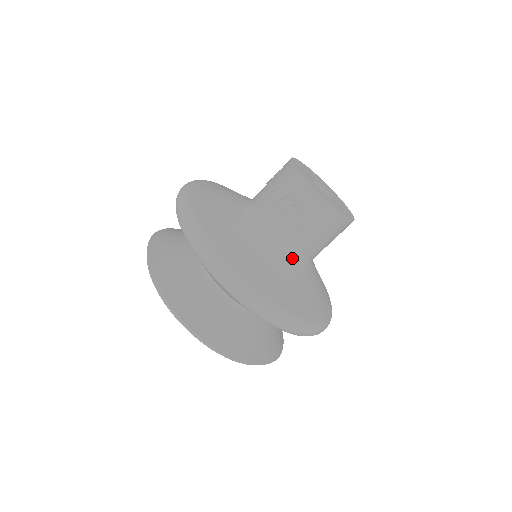
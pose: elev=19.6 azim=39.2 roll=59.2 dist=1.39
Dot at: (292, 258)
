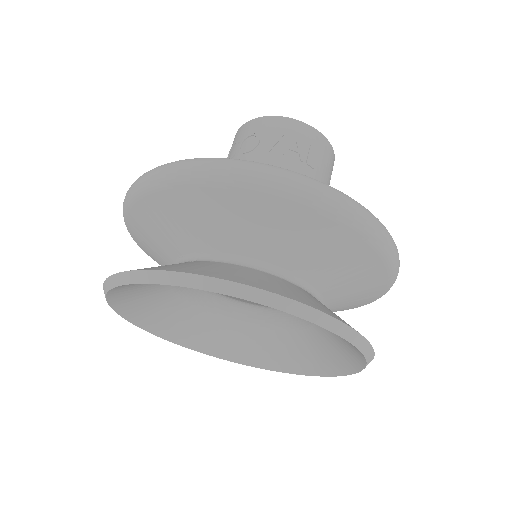
Dot at: occluded
